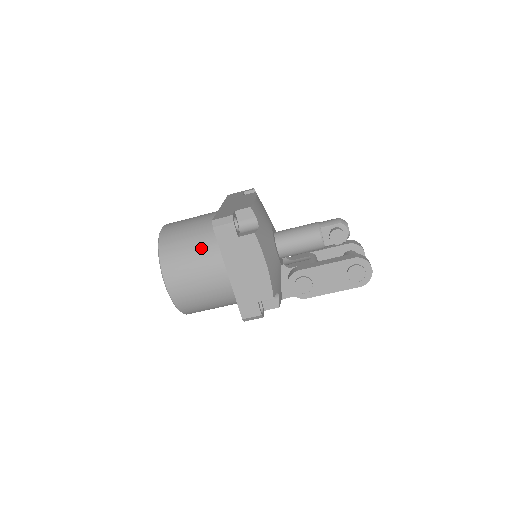
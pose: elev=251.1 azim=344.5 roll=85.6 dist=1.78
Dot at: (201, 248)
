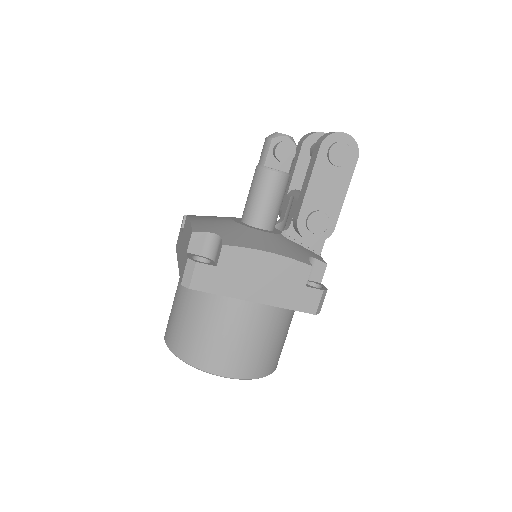
Dot at: (207, 314)
